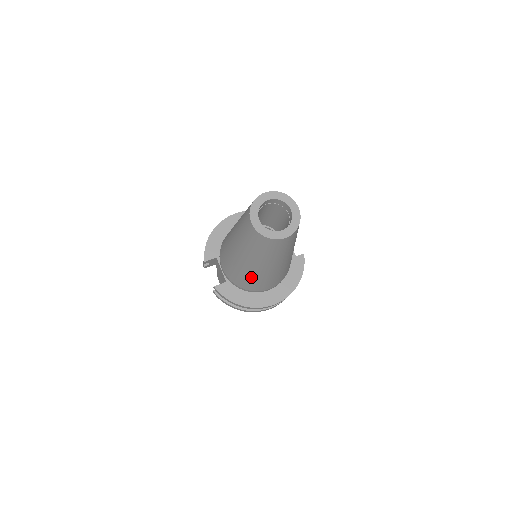
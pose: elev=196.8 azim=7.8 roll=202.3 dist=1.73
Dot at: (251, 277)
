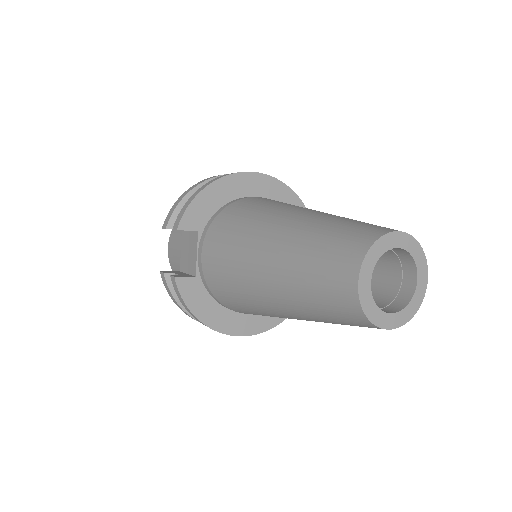
Dot at: (252, 306)
